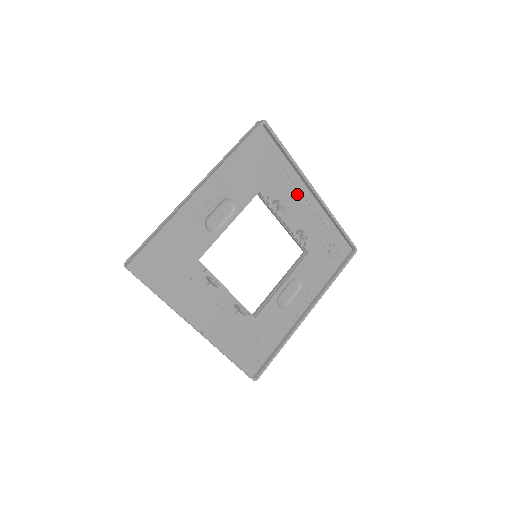
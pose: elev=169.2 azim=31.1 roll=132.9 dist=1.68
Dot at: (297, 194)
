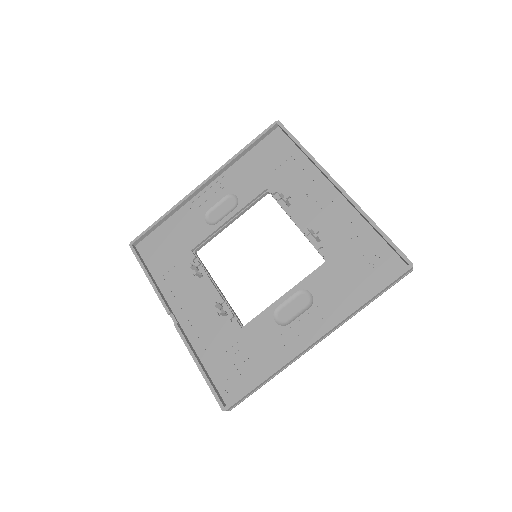
Dot at: (316, 191)
